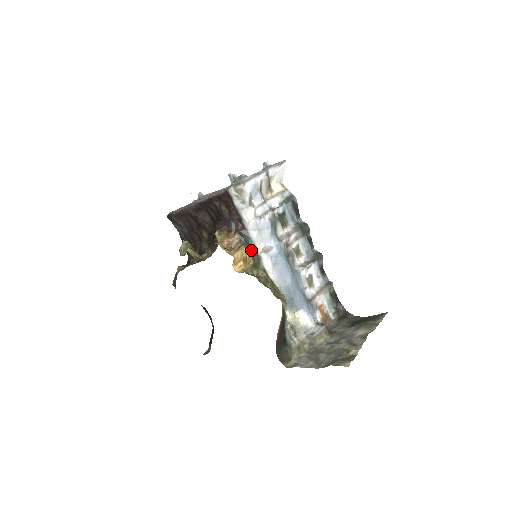
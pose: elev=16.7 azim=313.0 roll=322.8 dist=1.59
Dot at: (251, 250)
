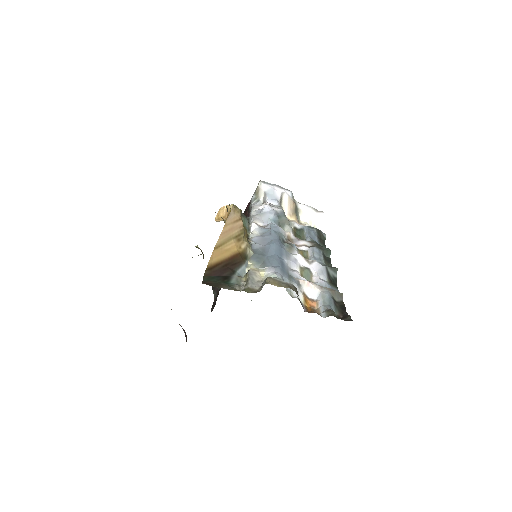
Dot at: occluded
